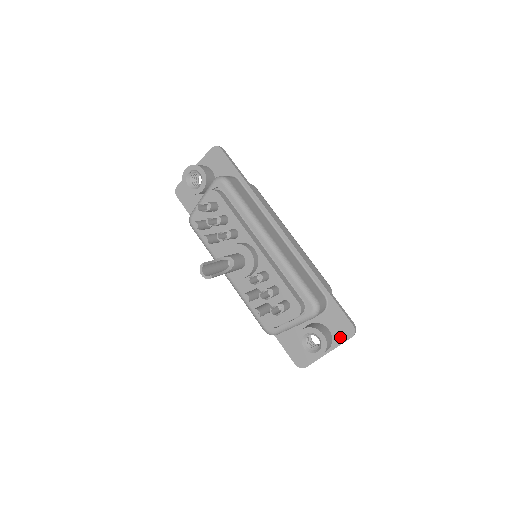
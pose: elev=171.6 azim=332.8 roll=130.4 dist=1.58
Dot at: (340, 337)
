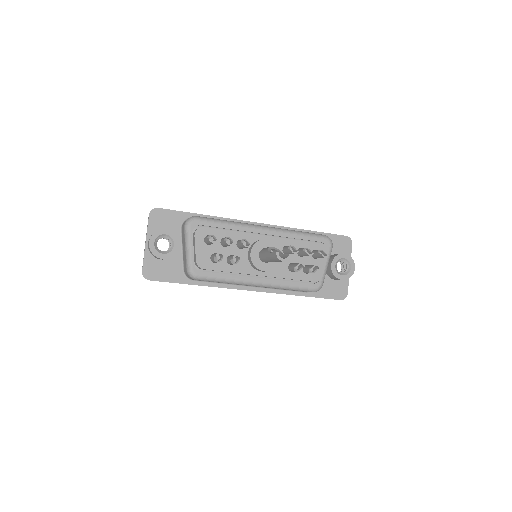
Dot at: (347, 251)
